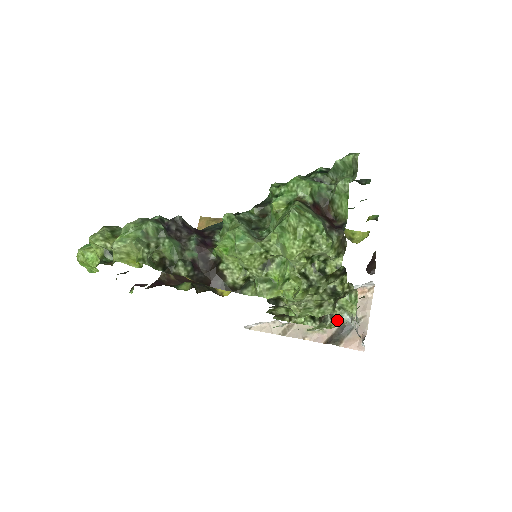
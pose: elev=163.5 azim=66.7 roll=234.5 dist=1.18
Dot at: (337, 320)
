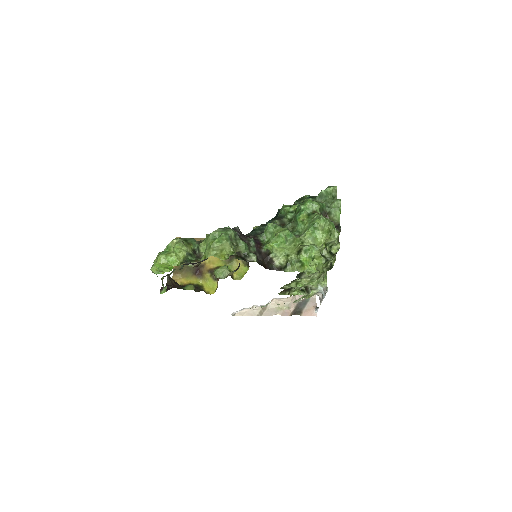
Dot at: (314, 291)
